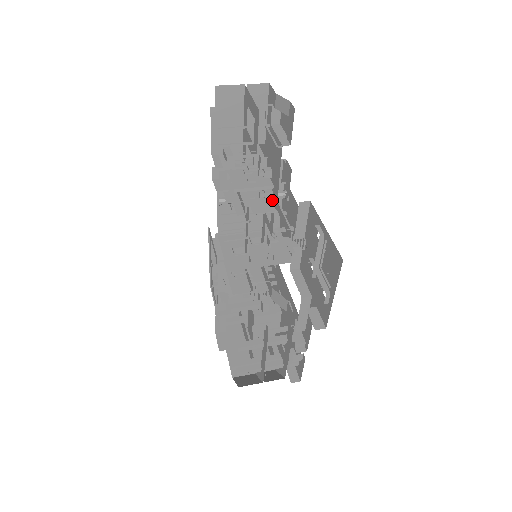
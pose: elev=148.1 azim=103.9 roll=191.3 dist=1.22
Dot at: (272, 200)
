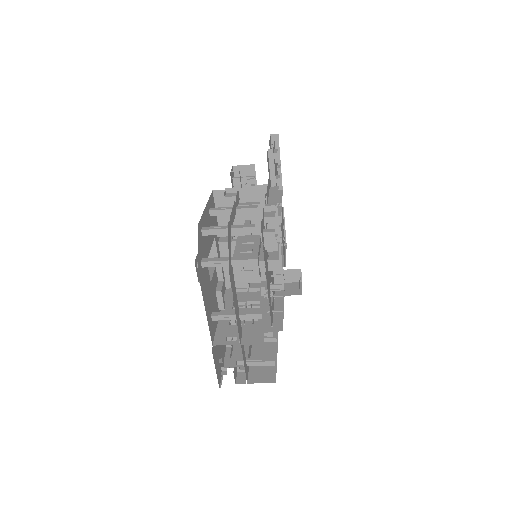
Dot at: occluded
